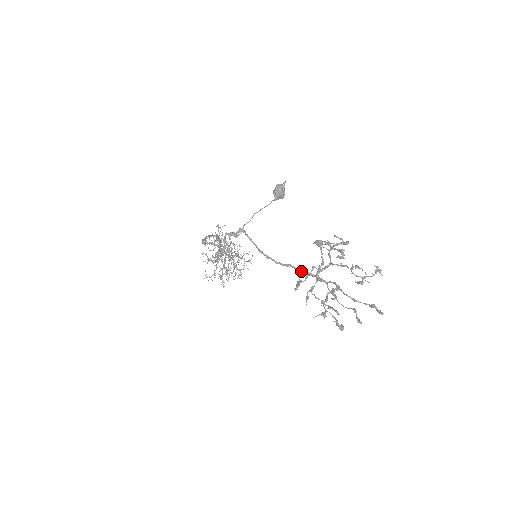
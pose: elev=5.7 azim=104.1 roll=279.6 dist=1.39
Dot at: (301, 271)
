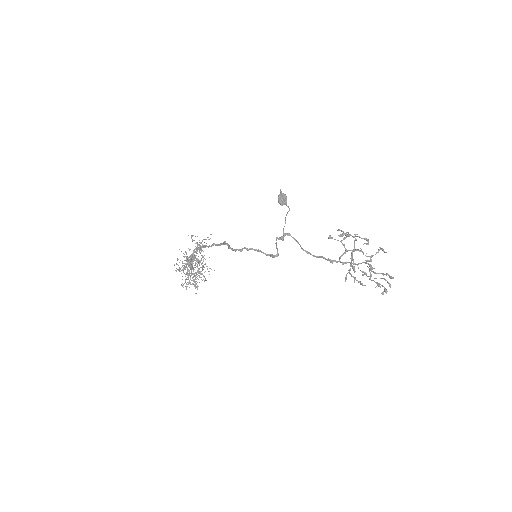
Dot at: (328, 260)
